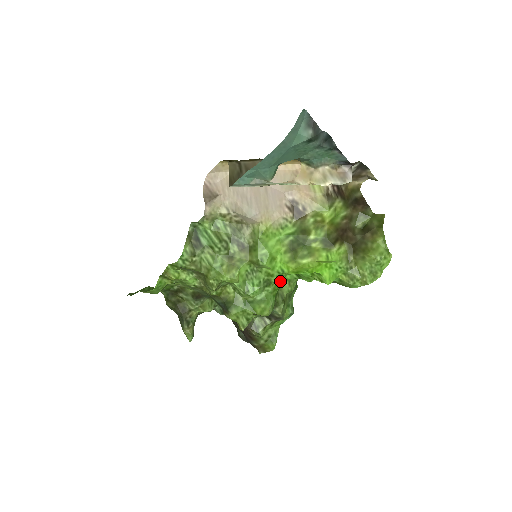
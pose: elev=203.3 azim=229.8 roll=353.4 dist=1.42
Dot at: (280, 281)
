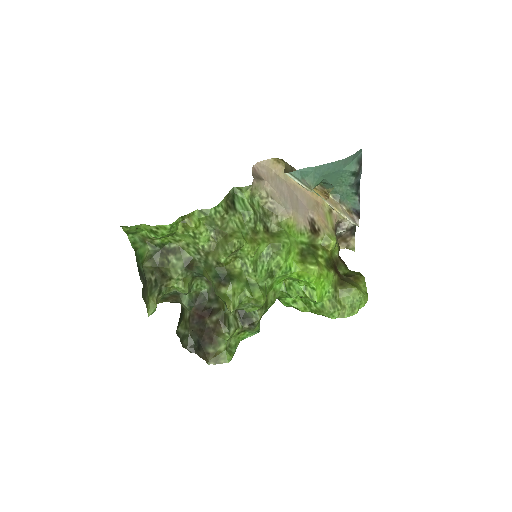
Dot at: (277, 282)
